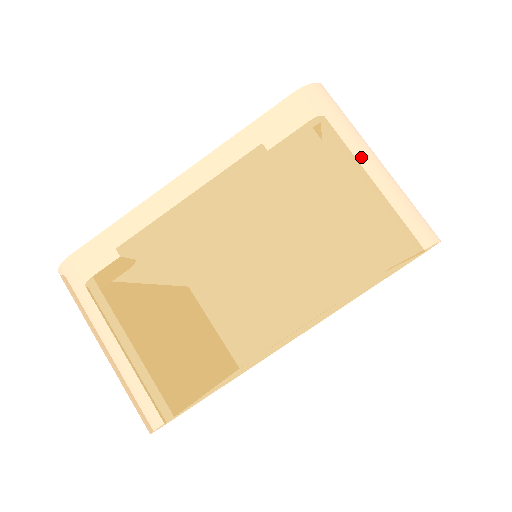
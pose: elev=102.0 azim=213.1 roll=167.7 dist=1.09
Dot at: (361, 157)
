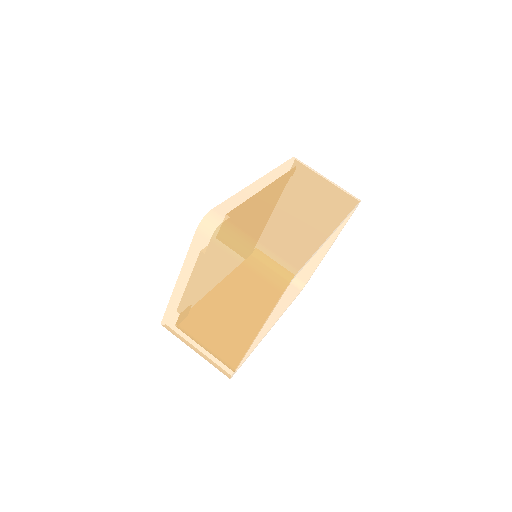
Dot at: (239, 251)
